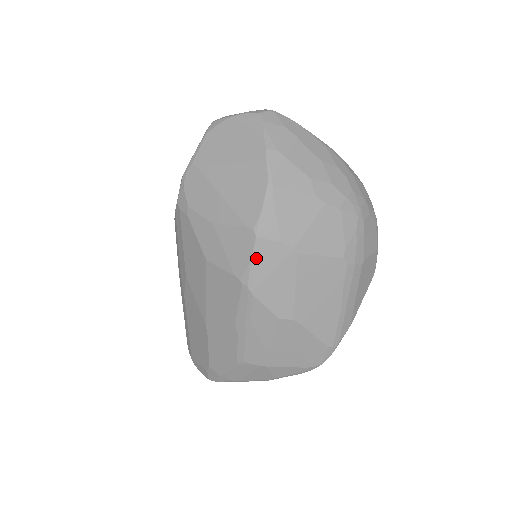
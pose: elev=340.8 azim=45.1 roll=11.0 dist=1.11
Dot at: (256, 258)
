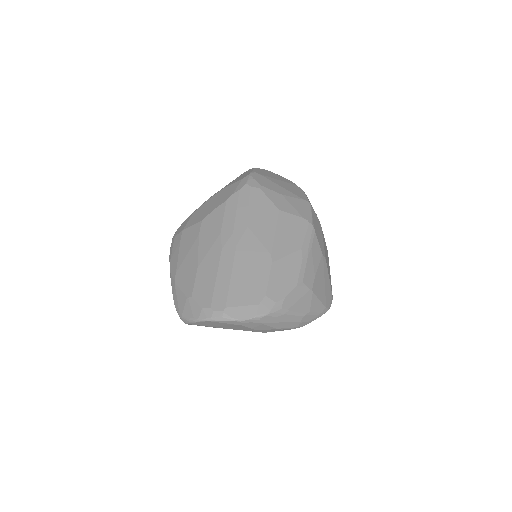
Dot at: (312, 214)
